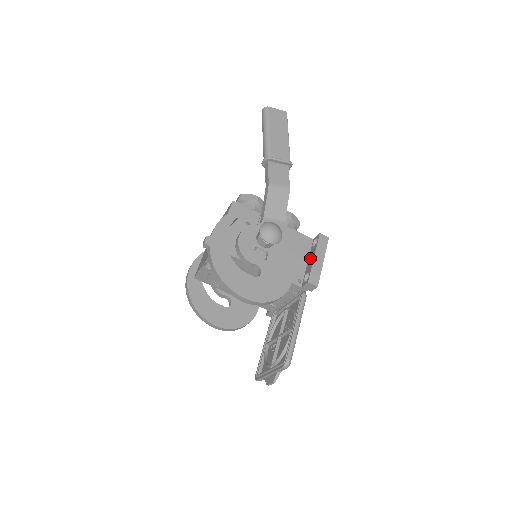
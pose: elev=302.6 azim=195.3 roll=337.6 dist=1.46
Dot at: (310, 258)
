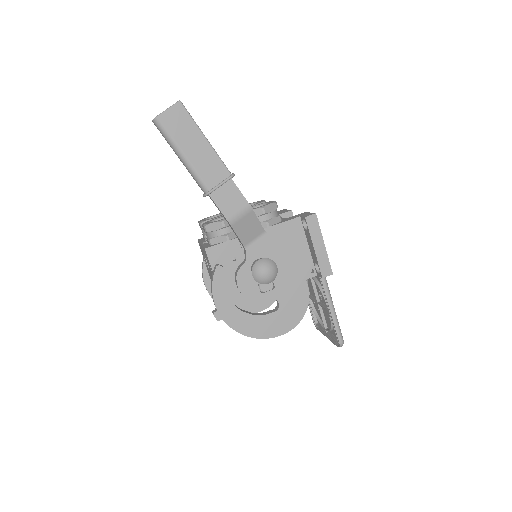
Dot at: (309, 245)
